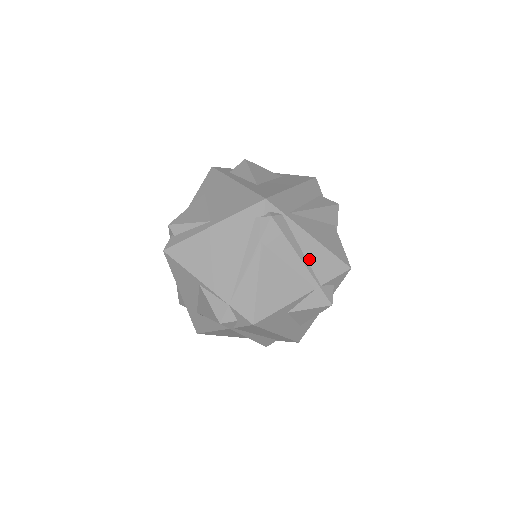
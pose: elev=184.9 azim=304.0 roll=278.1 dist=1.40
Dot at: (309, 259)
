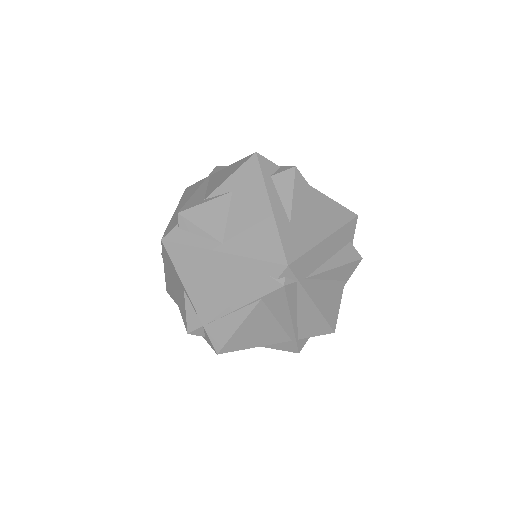
Dot at: (300, 319)
